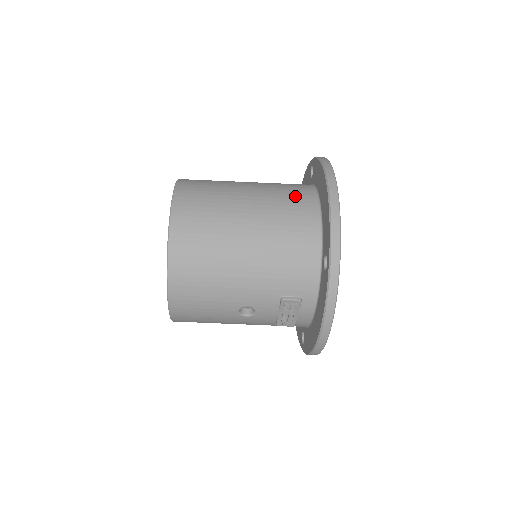
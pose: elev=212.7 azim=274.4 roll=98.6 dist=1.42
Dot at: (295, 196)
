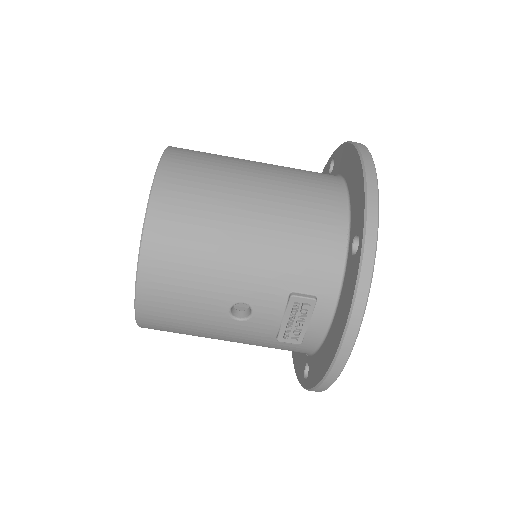
Dot at: (315, 176)
